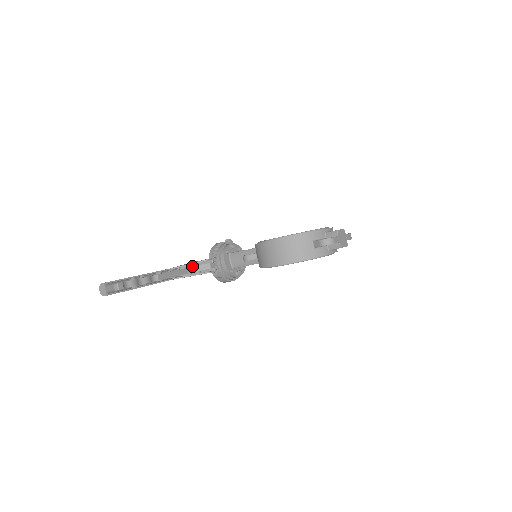
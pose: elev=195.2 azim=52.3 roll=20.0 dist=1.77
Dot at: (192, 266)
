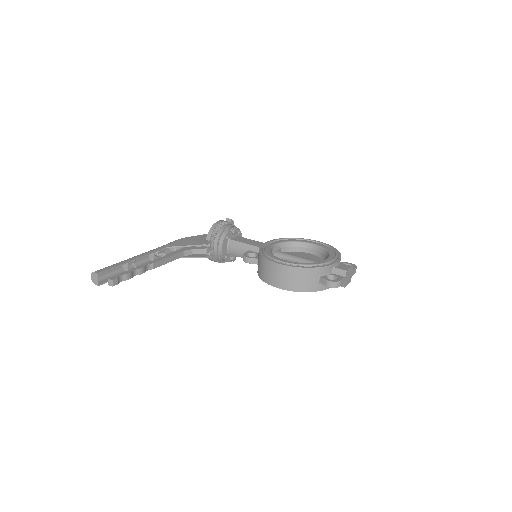
Dot at: occluded
